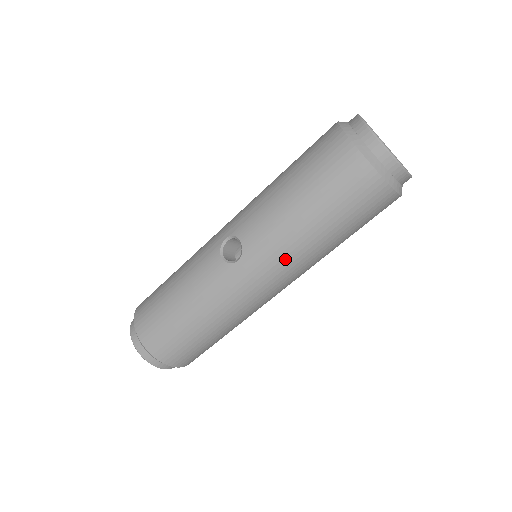
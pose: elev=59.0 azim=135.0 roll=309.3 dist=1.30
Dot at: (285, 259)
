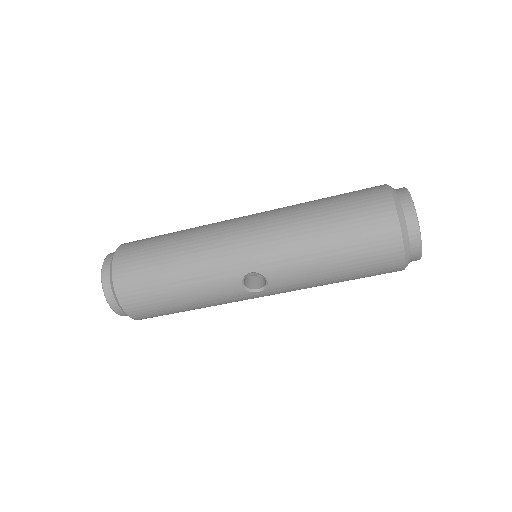
Dot at: occluded
